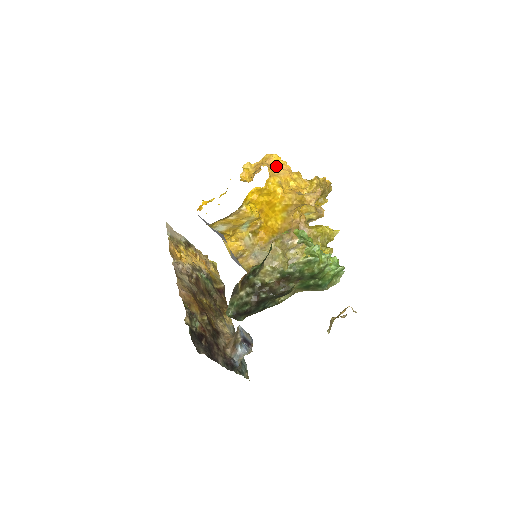
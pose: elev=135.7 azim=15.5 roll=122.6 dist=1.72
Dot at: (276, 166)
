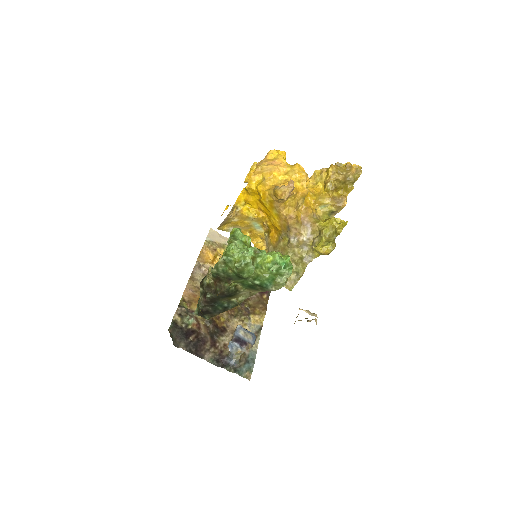
Dot at: (267, 162)
